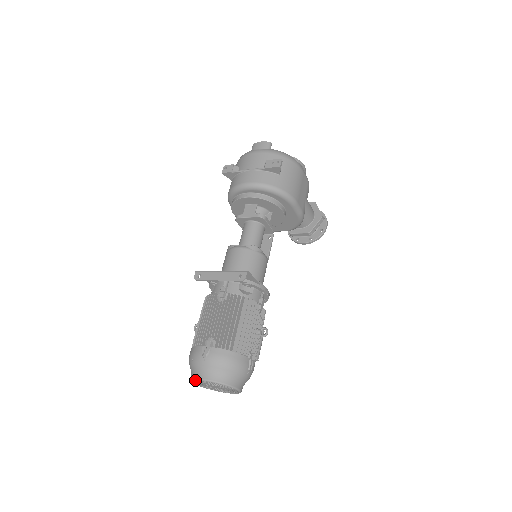
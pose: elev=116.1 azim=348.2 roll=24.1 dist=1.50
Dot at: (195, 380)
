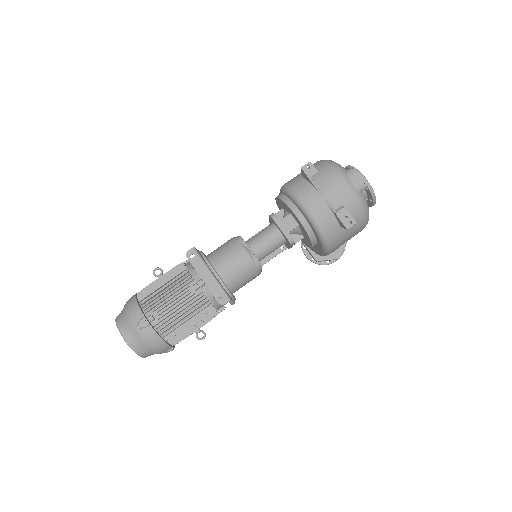
Dot at: (118, 329)
